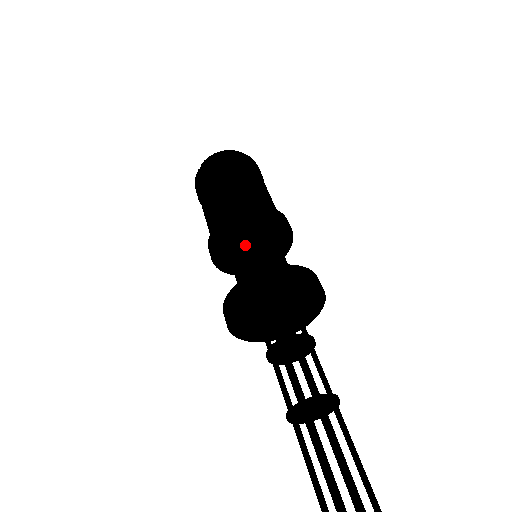
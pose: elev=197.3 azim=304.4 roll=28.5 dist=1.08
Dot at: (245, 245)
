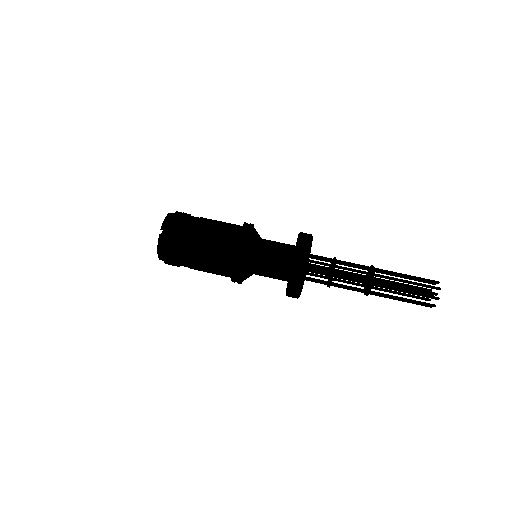
Dot at: (260, 244)
